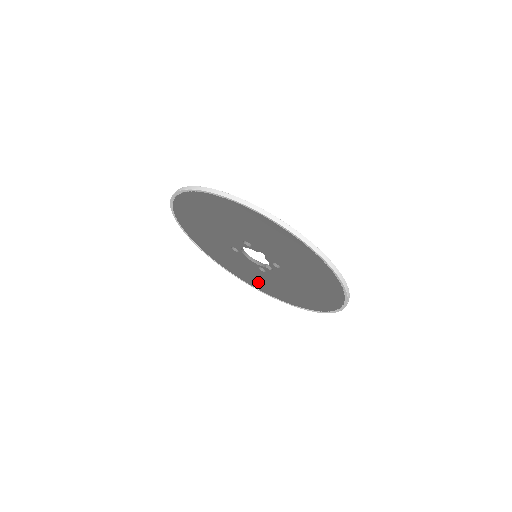
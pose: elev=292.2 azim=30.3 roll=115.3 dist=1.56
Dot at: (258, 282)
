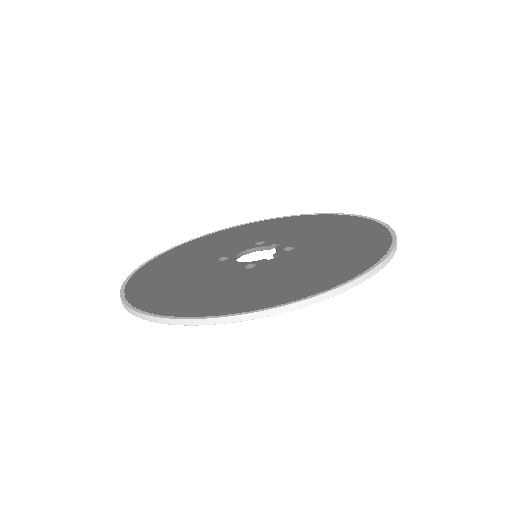
Dot at: occluded
